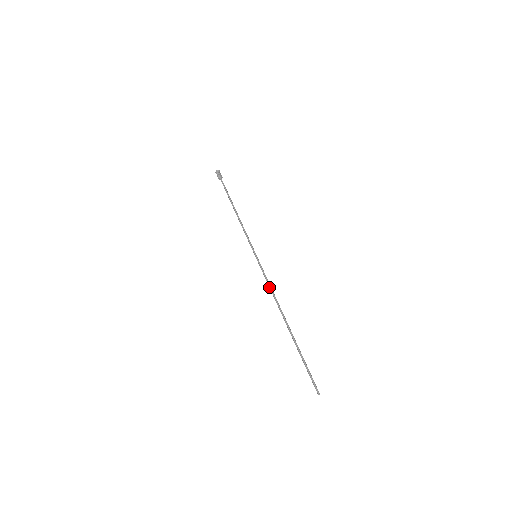
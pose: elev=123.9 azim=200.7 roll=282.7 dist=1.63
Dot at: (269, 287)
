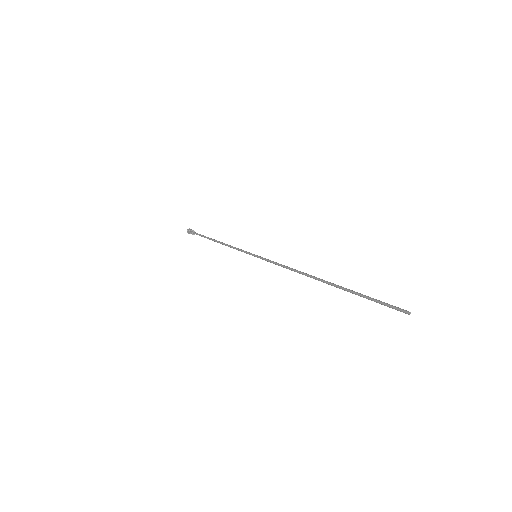
Dot at: (283, 266)
